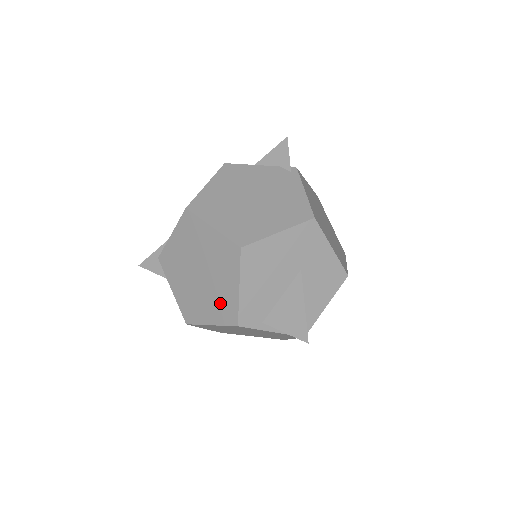
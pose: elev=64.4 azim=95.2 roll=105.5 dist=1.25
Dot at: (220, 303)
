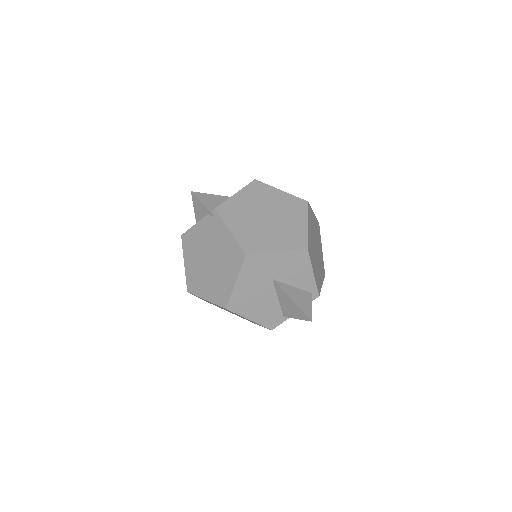
Dot at: occluded
